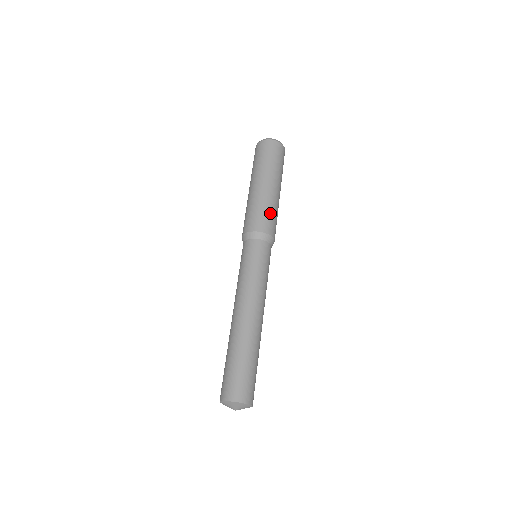
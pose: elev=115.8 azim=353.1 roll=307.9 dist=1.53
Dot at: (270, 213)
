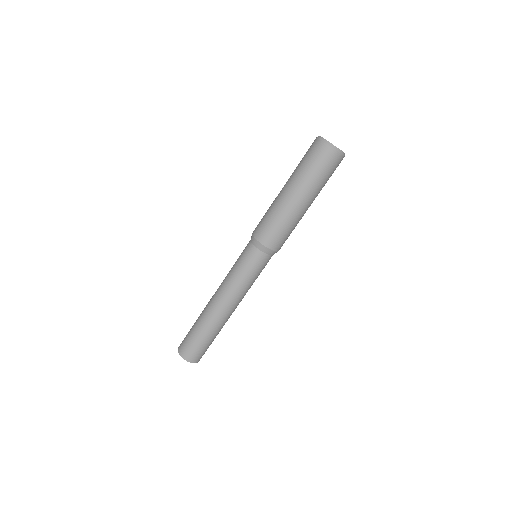
Dot at: (287, 232)
